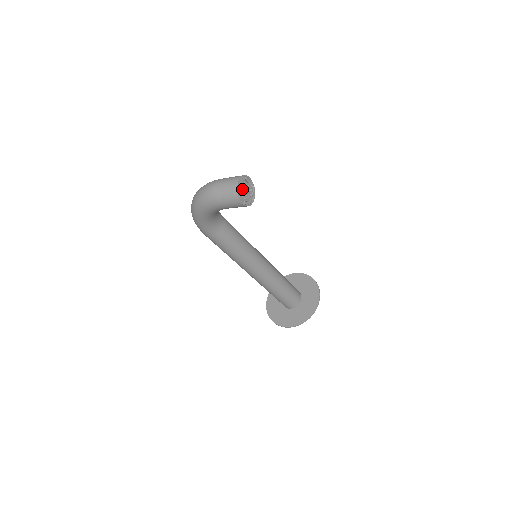
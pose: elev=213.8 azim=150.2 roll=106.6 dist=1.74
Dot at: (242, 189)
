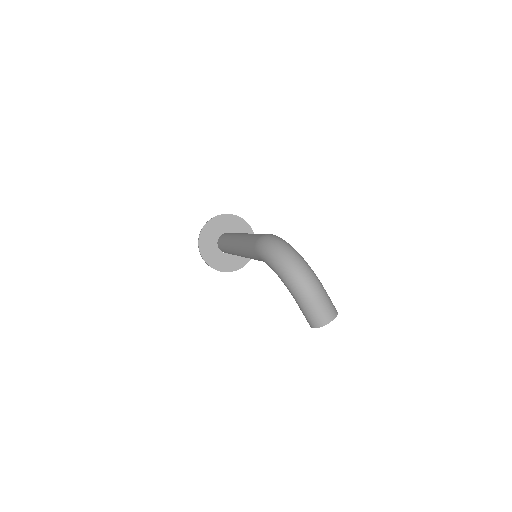
Dot at: occluded
